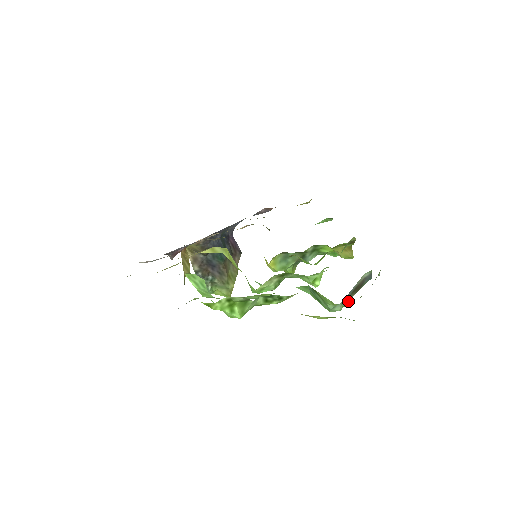
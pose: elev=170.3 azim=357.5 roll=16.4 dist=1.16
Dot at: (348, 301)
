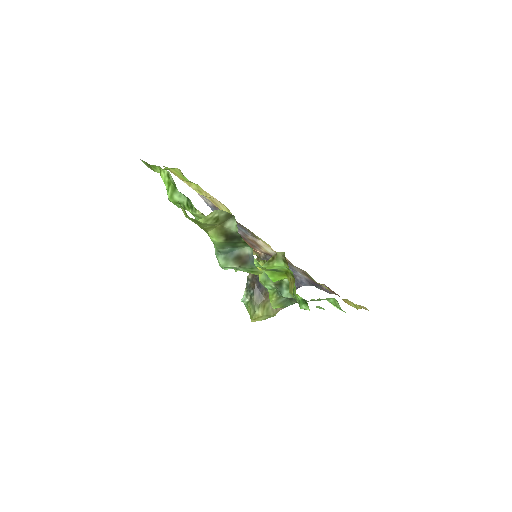
Dot at: (232, 266)
